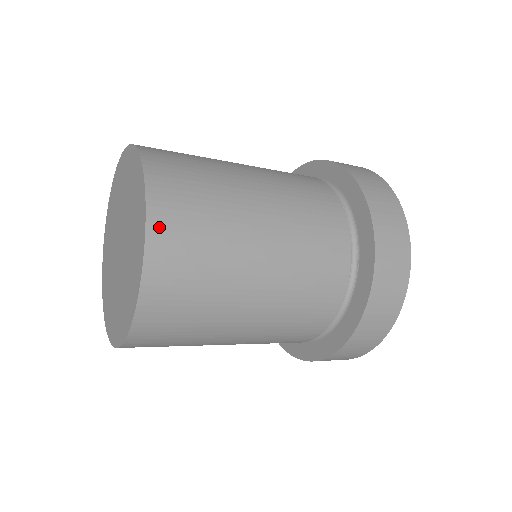
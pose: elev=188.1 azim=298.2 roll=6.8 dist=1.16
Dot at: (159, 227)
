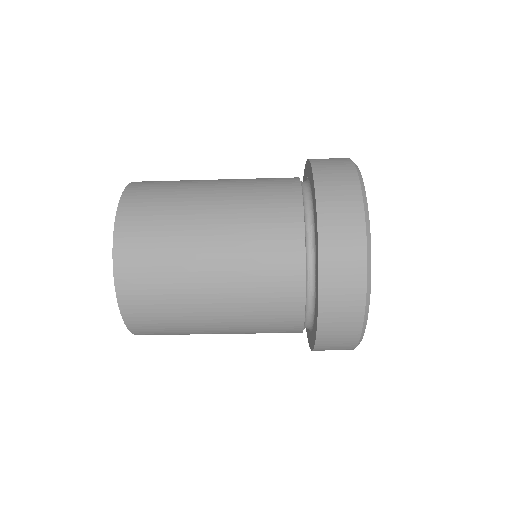
Dot at: occluded
